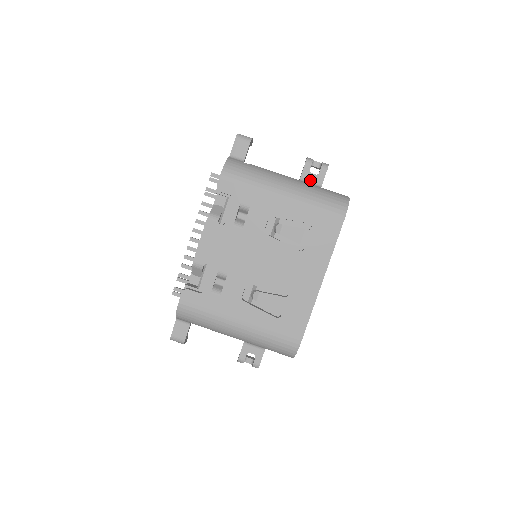
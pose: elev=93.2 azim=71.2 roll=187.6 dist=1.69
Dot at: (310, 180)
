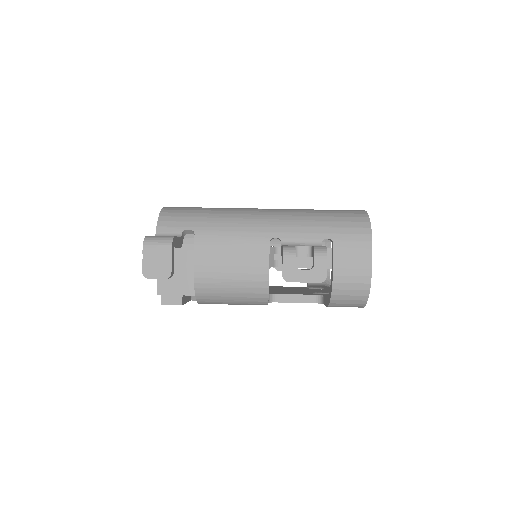
Dot at: occluded
